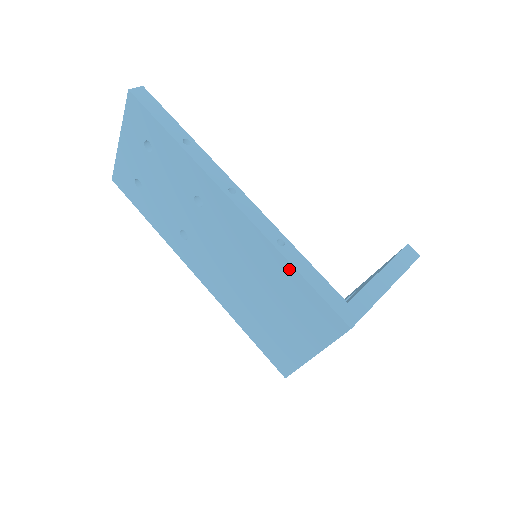
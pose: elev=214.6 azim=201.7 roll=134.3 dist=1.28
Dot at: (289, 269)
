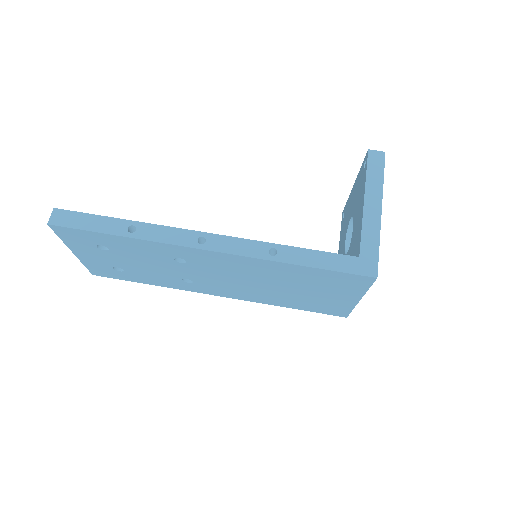
Dot at: (295, 267)
